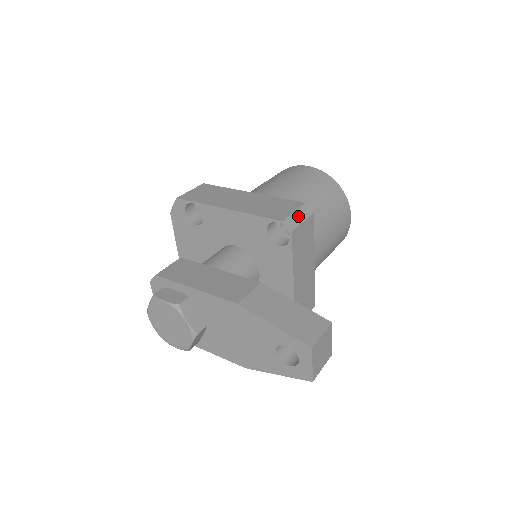
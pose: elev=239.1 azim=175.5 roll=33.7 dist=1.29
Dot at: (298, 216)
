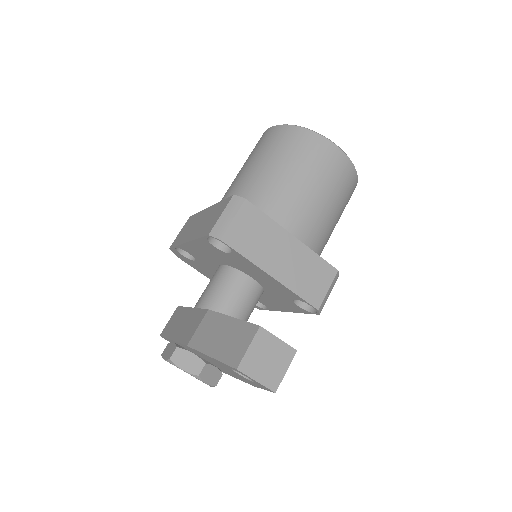
Dot at: (226, 217)
